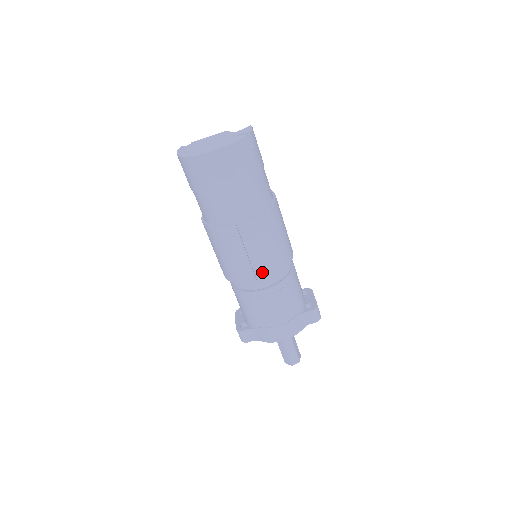
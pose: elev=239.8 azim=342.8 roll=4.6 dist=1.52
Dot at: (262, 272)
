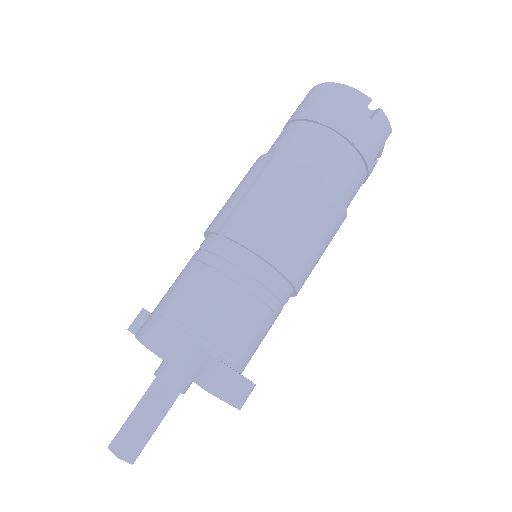
Dot at: (232, 223)
